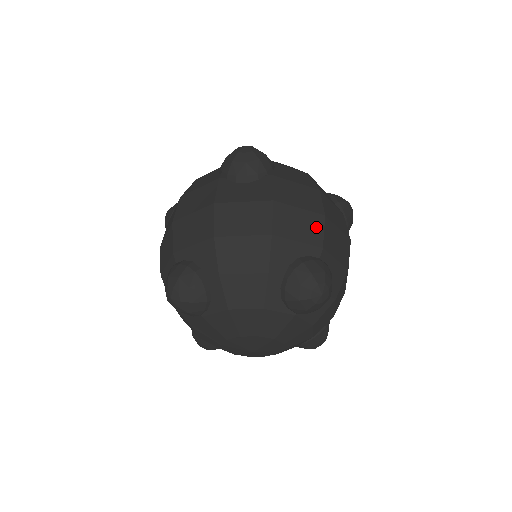
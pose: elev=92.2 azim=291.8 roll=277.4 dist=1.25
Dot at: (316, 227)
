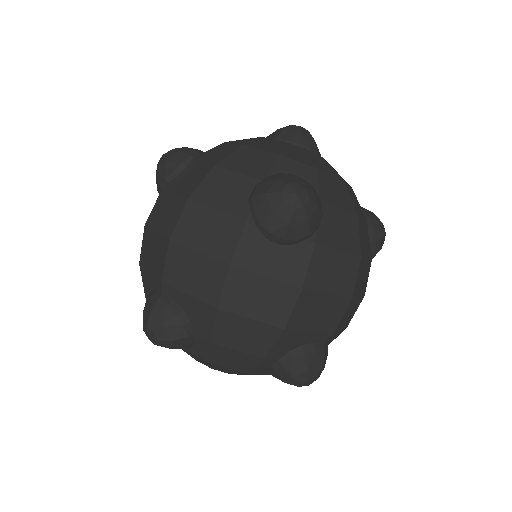
Dot at: (336, 314)
